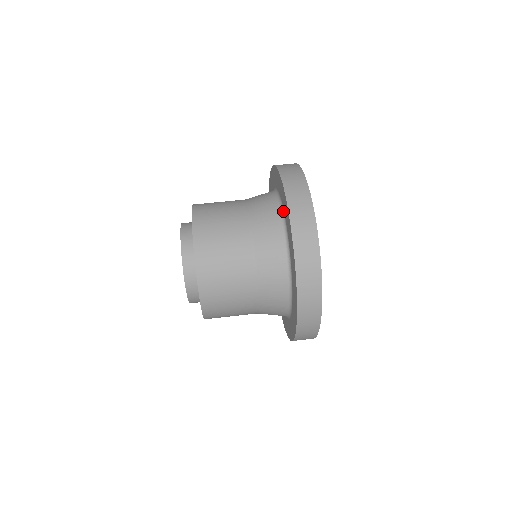
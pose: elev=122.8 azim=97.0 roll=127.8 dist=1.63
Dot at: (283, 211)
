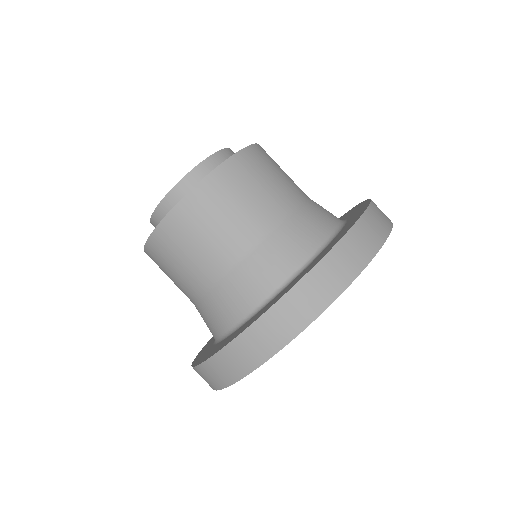
Dot at: (283, 288)
